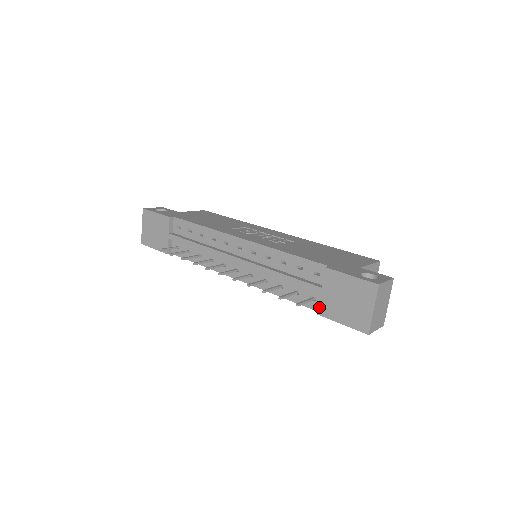
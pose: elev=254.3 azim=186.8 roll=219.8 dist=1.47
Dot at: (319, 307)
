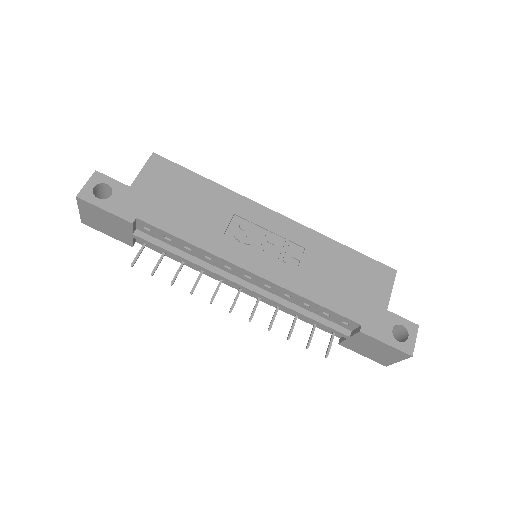
Dot at: (342, 343)
